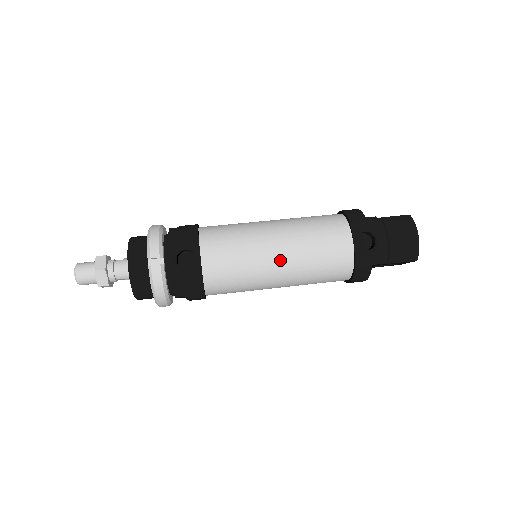
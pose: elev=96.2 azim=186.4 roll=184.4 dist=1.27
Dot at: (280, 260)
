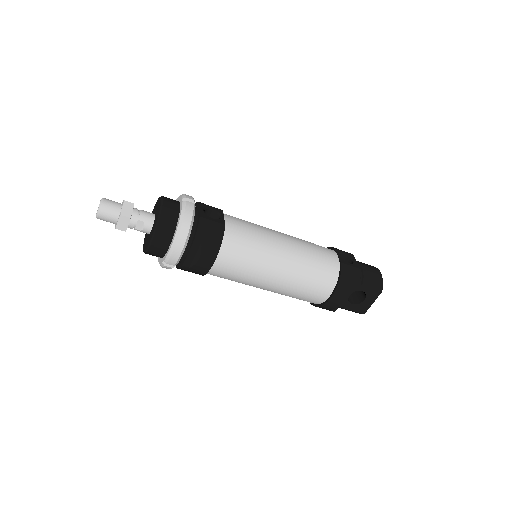
Dot at: (286, 243)
